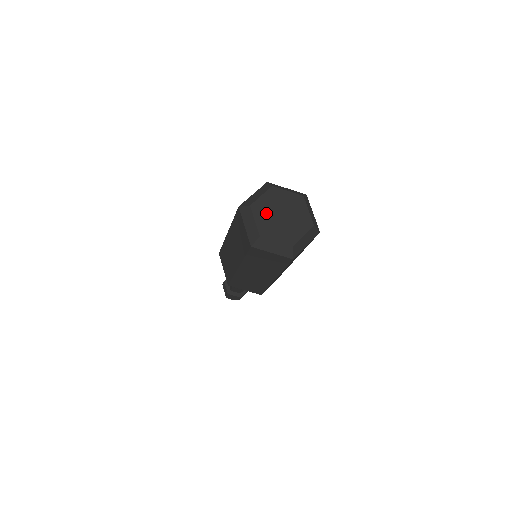
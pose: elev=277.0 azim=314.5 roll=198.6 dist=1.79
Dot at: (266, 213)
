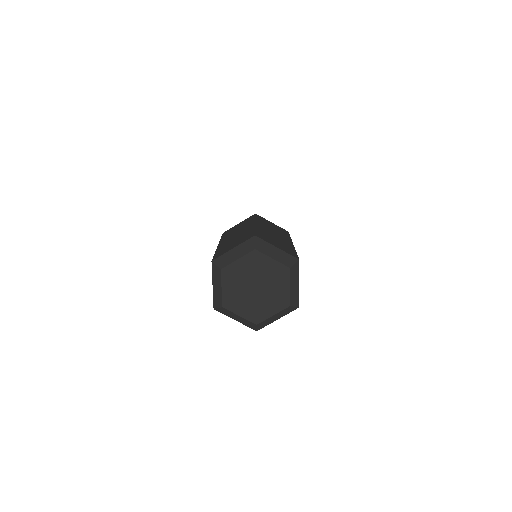
Dot at: (241, 300)
